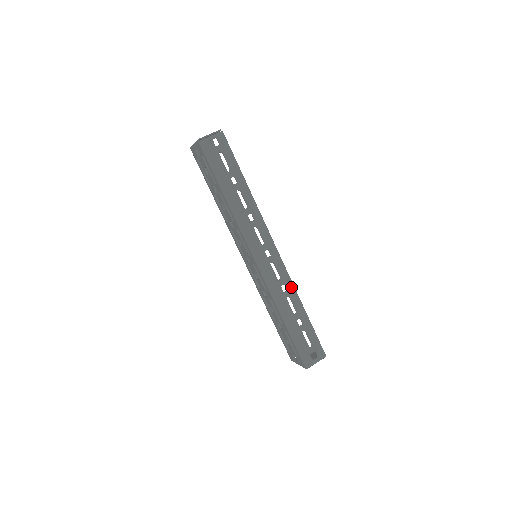
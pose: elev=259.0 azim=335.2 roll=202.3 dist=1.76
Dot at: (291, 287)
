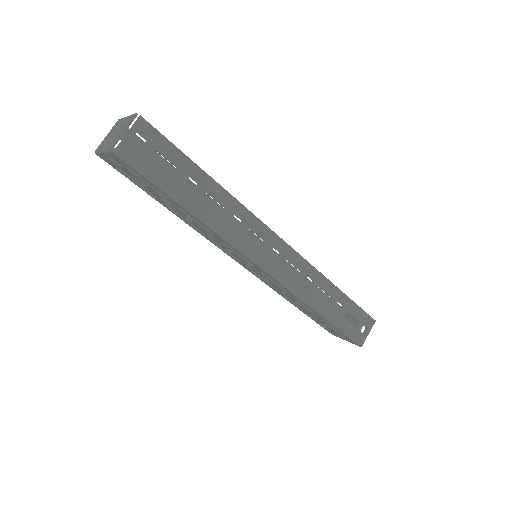
Dot at: (316, 274)
